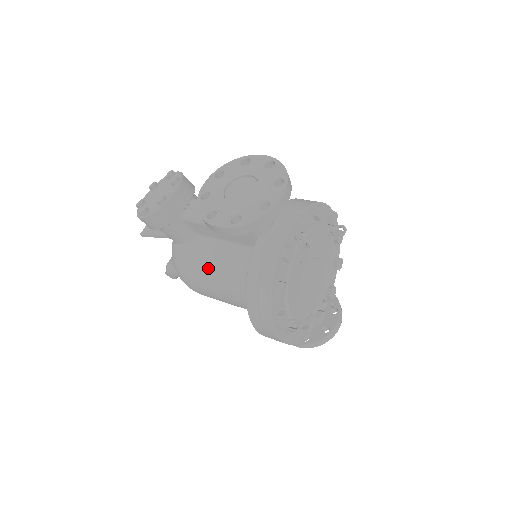
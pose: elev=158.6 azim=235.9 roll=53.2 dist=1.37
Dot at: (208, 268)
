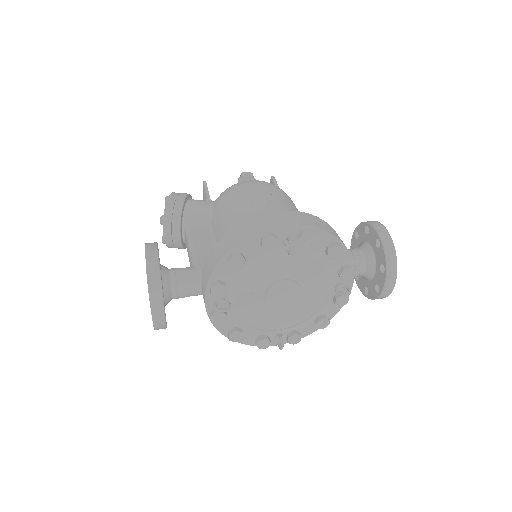
Dot at: occluded
